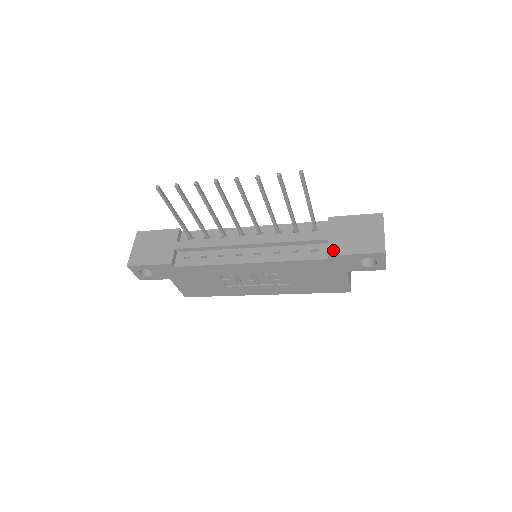
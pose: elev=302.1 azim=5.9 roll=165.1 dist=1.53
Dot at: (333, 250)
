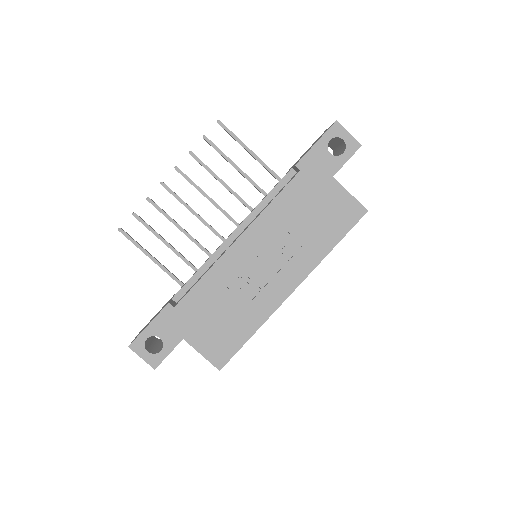
Dot at: (298, 162)
